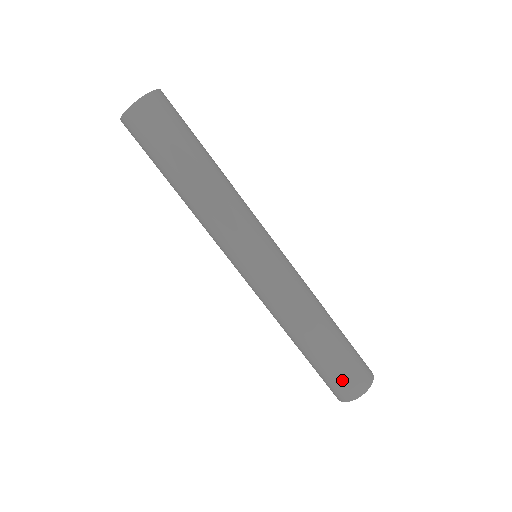
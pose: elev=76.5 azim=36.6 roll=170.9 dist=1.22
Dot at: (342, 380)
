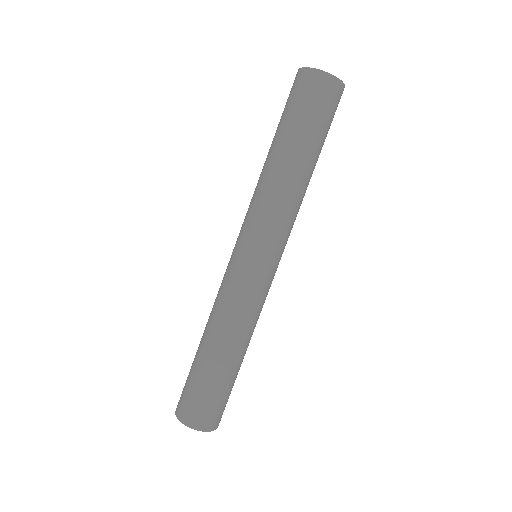
Dot at: (187, 396)
